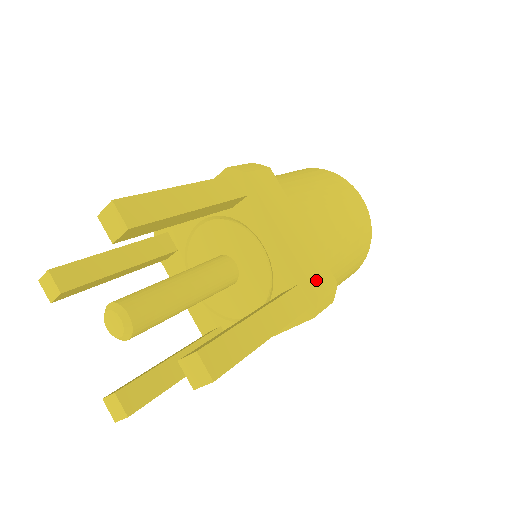
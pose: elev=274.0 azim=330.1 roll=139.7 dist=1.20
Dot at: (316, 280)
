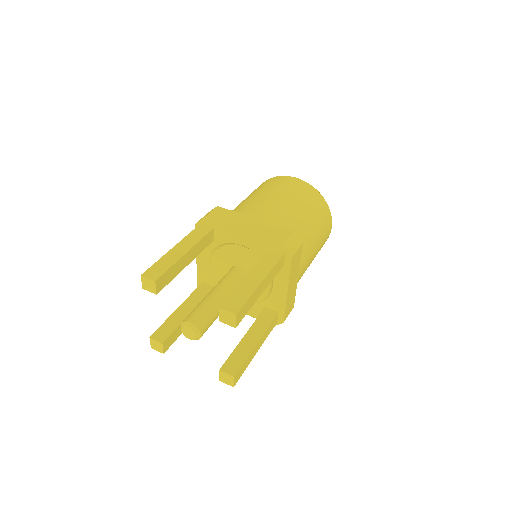
Dot at: (287, 312)
